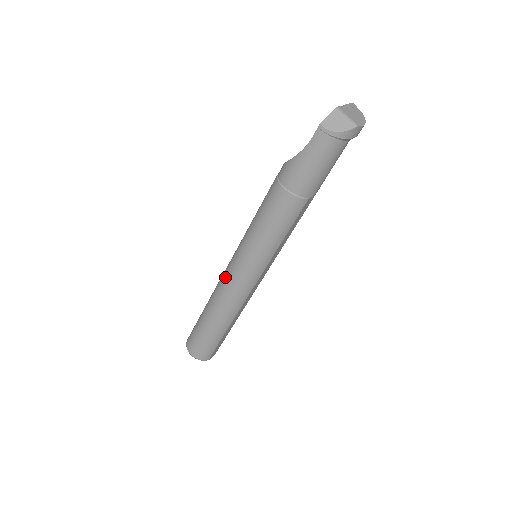
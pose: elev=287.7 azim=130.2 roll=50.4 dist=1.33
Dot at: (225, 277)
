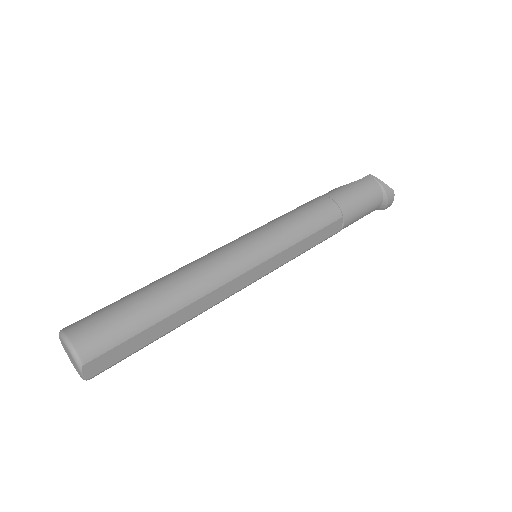
Dot at: (213, 251)
